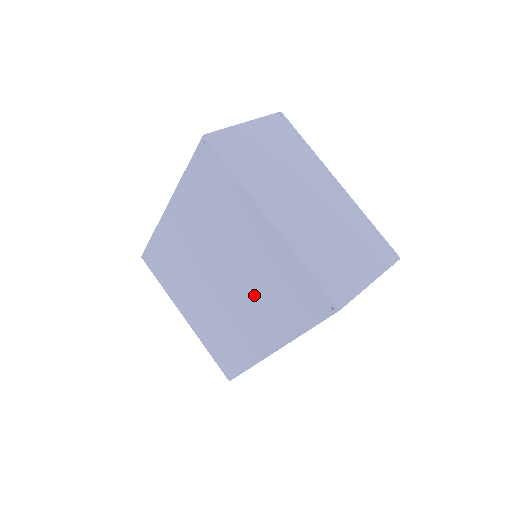
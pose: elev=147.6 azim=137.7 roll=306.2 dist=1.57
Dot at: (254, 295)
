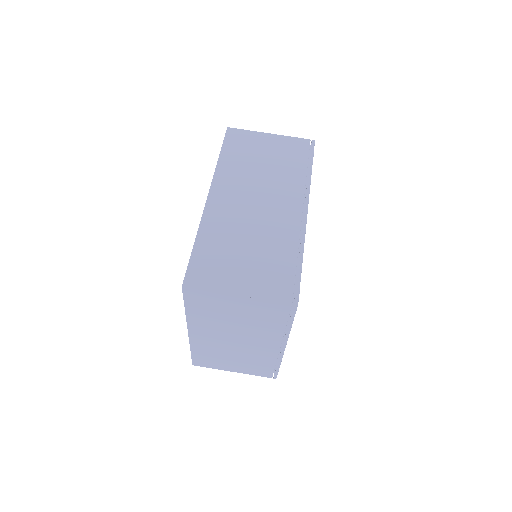
Dot at: occluded
